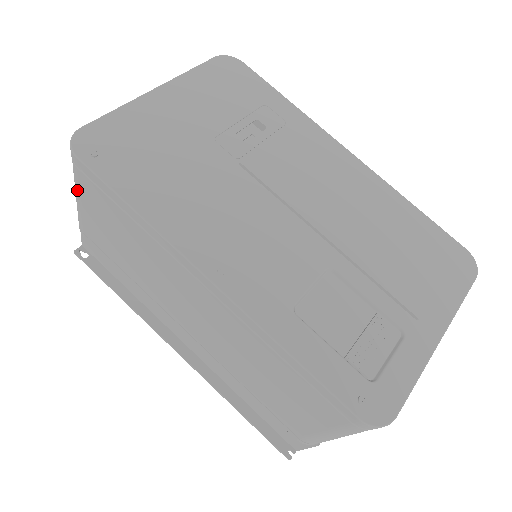
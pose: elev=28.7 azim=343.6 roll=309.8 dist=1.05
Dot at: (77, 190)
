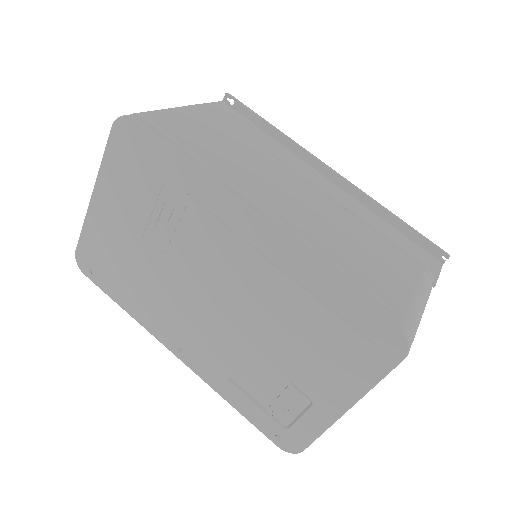
Dot at: occluded
